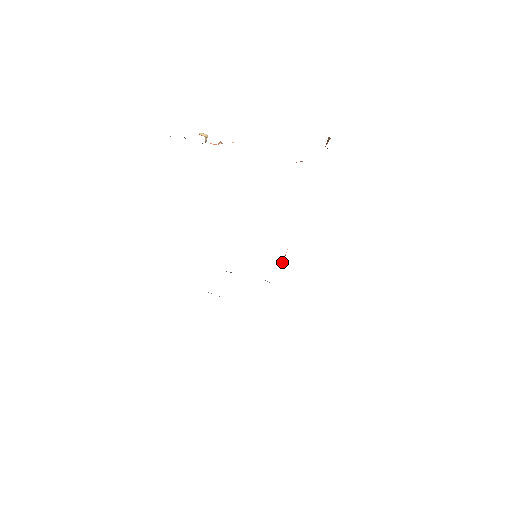
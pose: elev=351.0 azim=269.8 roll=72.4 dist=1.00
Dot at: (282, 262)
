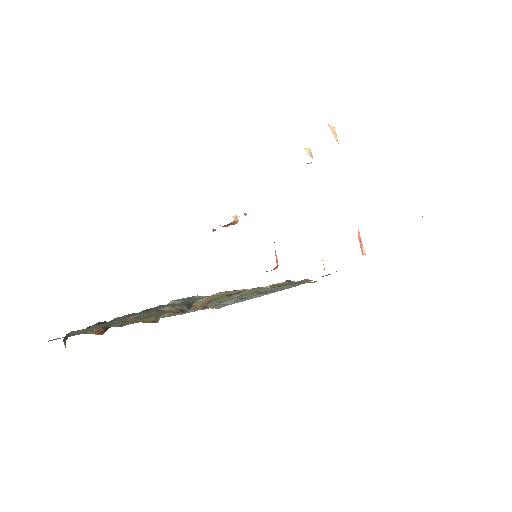
Dot at: occluded
